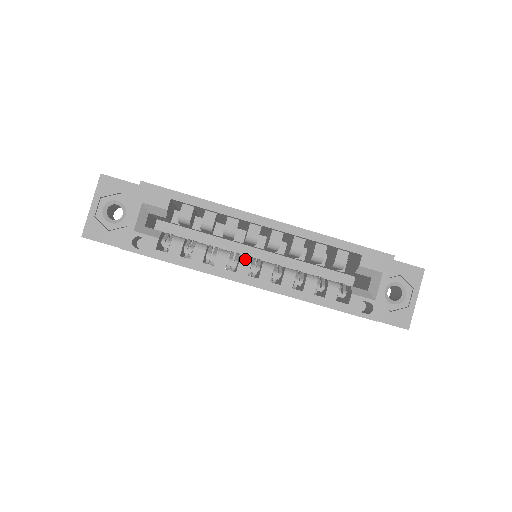
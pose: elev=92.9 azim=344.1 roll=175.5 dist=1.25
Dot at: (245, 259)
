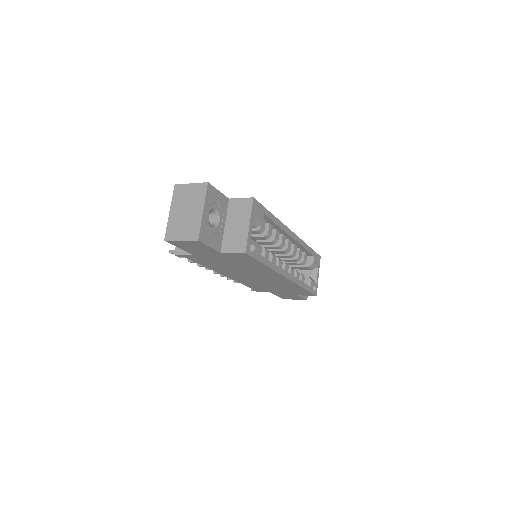
Dot at: (280, 260)
